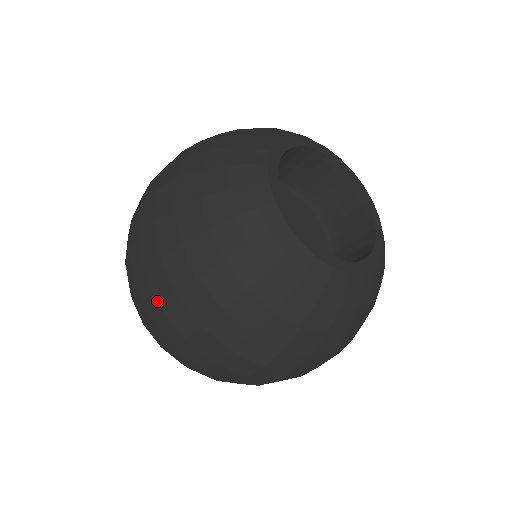
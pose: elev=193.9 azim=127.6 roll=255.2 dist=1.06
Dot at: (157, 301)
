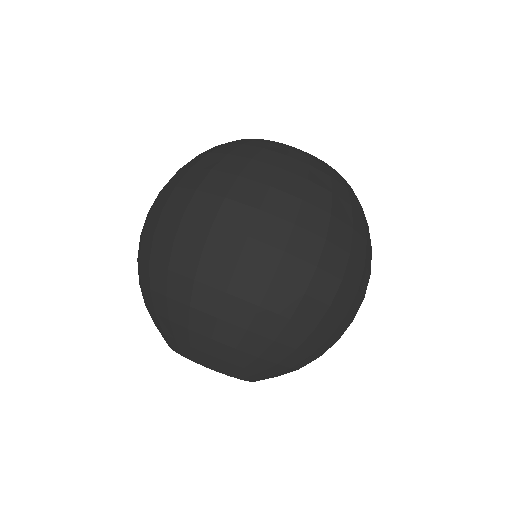
Dot at: (208, 222)
